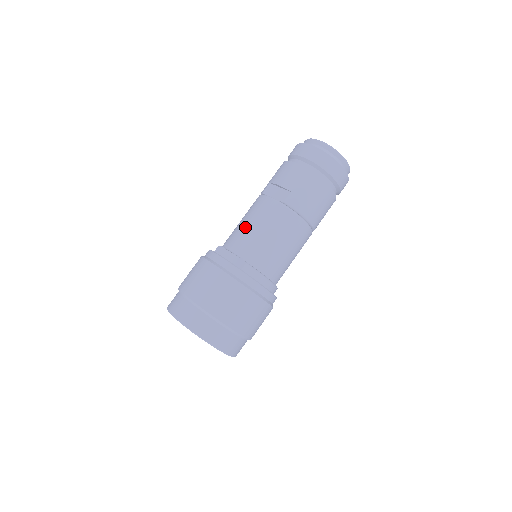
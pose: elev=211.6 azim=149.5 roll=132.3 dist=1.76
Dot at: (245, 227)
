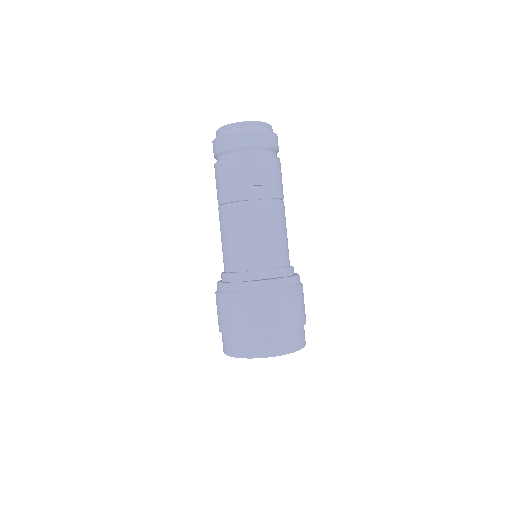
Dot at: (262, 241)
